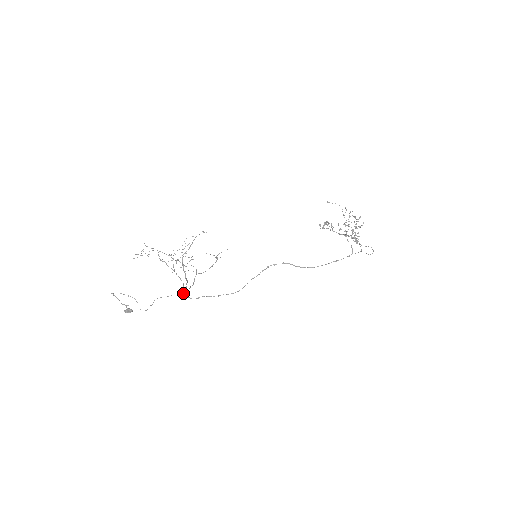
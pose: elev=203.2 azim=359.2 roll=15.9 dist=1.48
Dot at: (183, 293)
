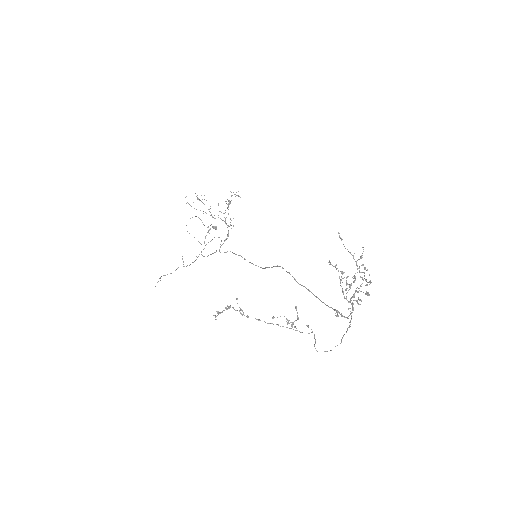
Dot at: occluded
